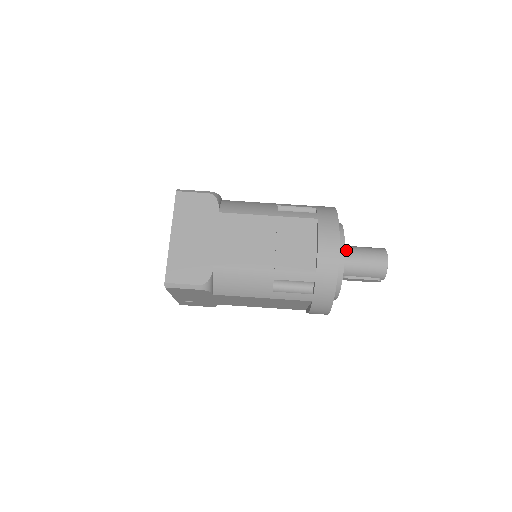
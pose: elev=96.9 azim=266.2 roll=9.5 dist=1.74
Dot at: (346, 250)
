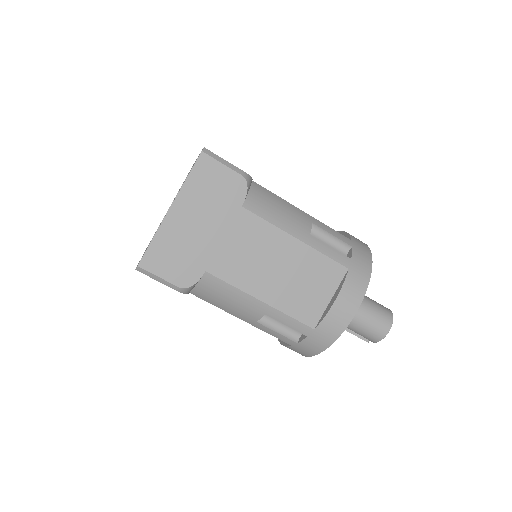
Dot at: occluded
